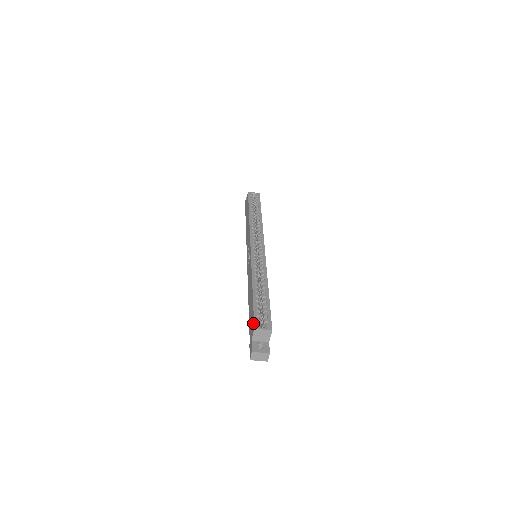
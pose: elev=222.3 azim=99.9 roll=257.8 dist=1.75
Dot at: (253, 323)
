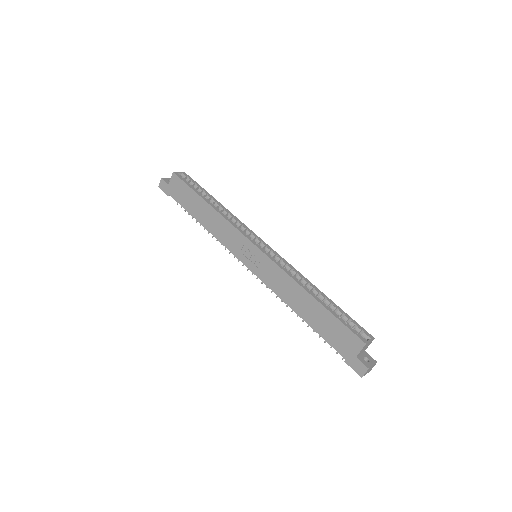
Dot at: (355, 338)
